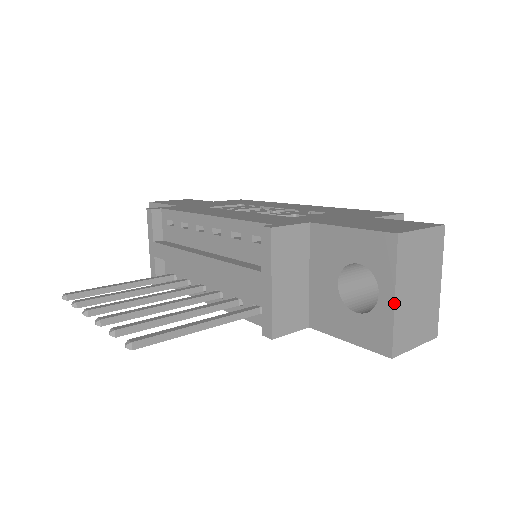
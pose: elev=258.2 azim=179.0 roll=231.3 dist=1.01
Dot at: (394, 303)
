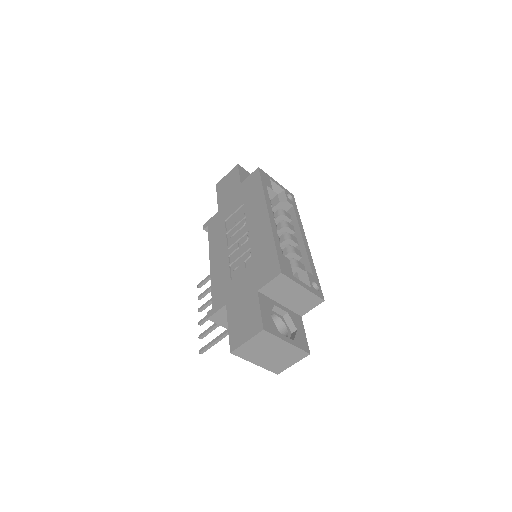
Dot at: (257, 365)
